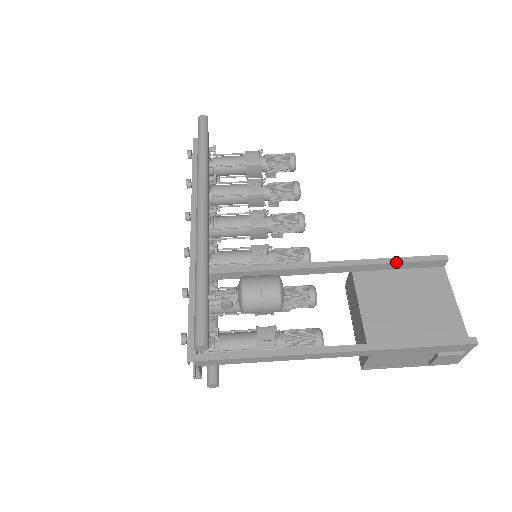
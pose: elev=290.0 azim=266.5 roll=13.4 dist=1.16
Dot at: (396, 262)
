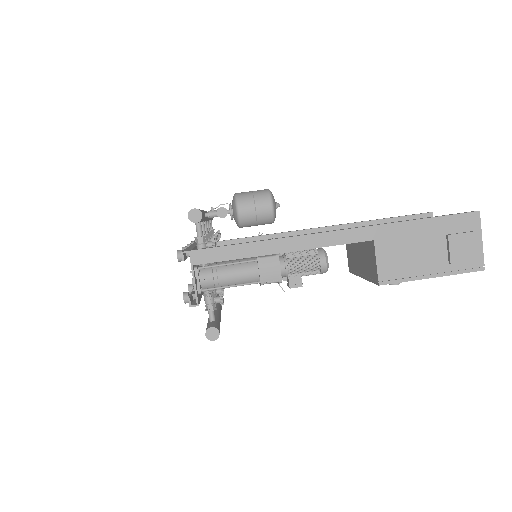
Dot at: (384, 218)
